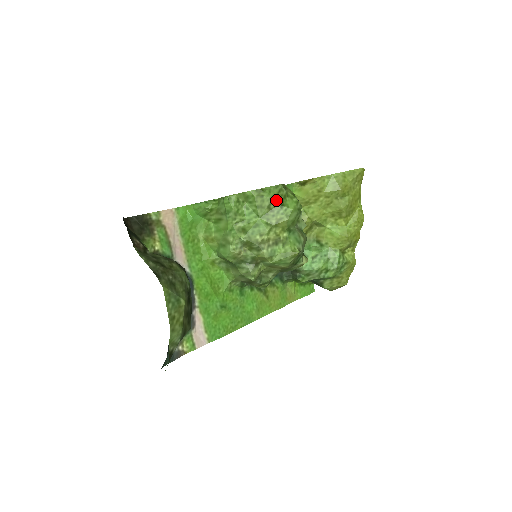
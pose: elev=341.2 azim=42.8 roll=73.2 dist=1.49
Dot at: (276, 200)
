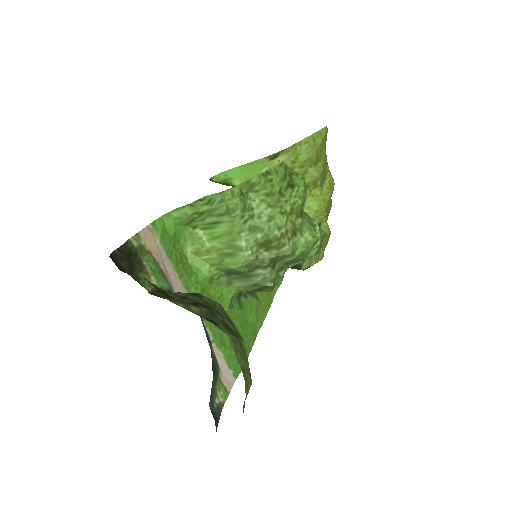
Dot at: (286, 181)
